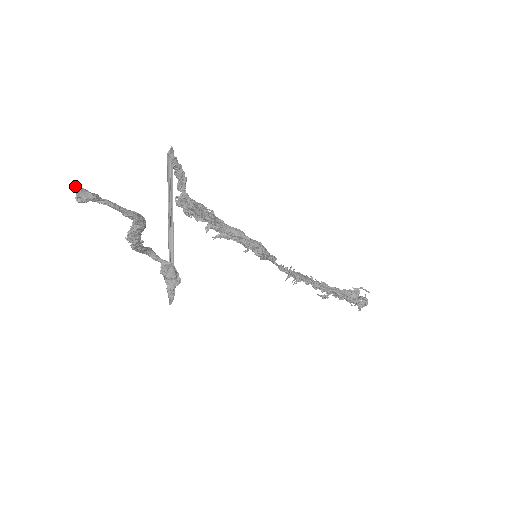
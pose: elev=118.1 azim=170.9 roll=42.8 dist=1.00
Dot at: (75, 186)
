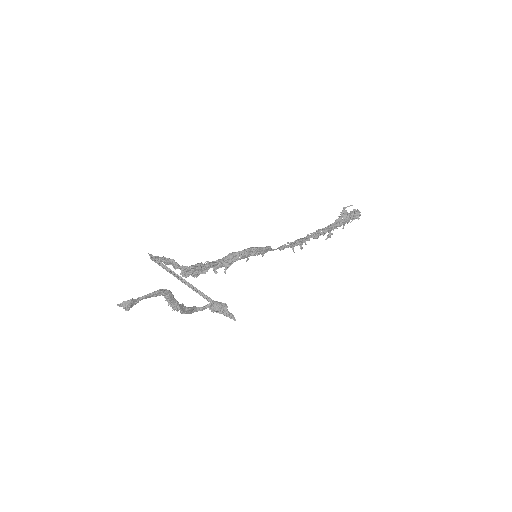
Dot at: (118, 305)
